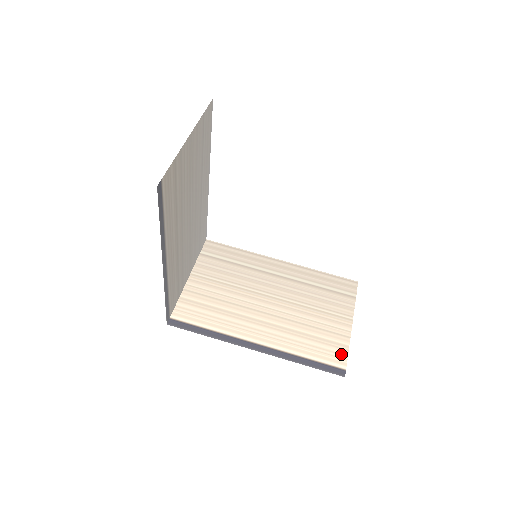
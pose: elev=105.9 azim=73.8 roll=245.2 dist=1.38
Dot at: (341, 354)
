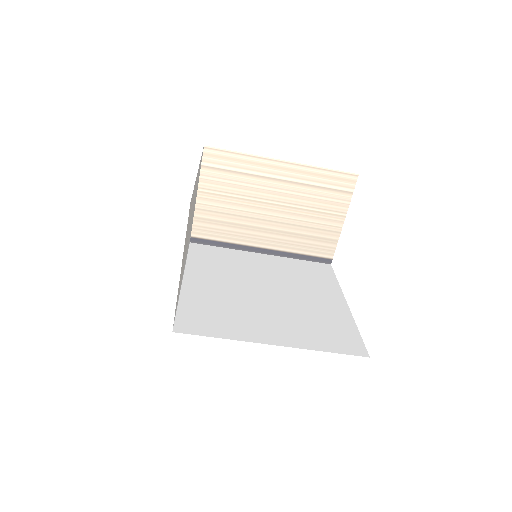
Dot at: (331, 248)
